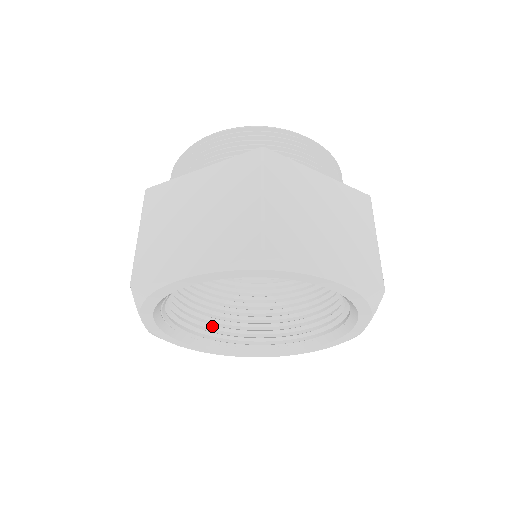
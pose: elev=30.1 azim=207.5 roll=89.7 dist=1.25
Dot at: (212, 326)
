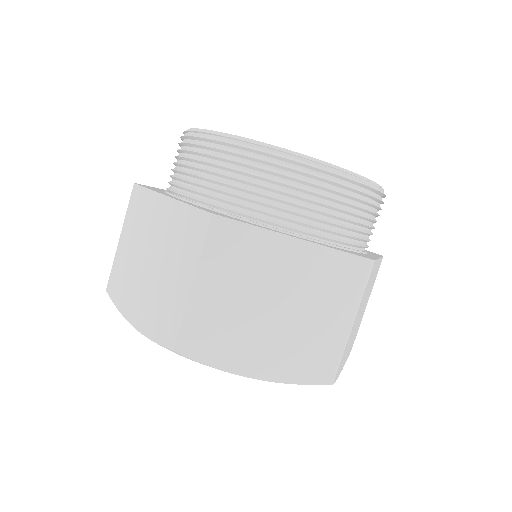
Dot at: occluded
